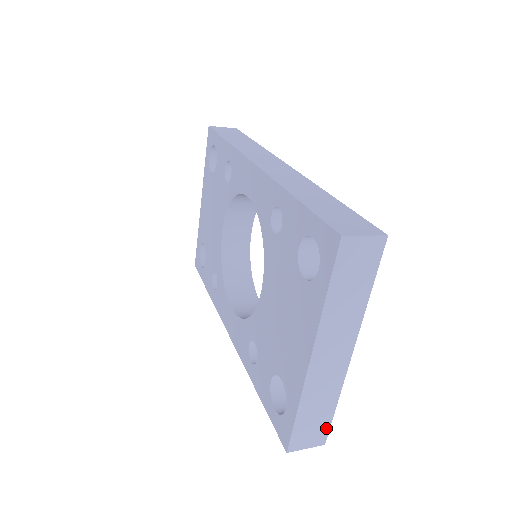
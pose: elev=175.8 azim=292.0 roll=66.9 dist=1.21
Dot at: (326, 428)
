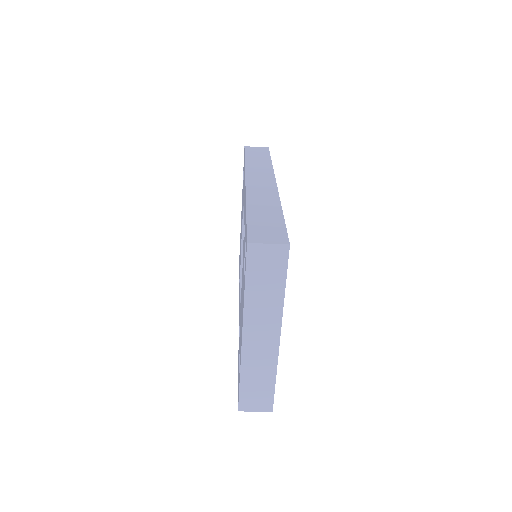
Dot at: (270, 397)
